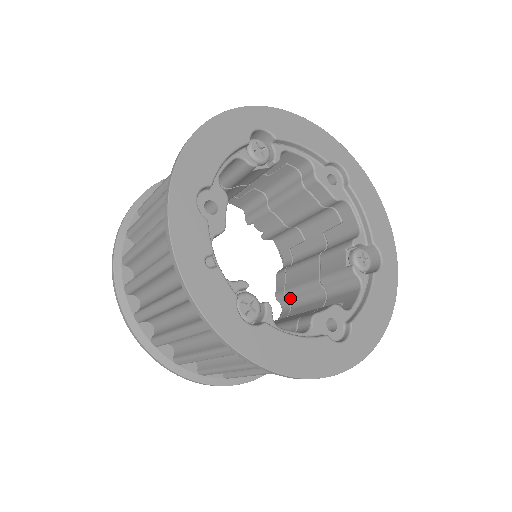
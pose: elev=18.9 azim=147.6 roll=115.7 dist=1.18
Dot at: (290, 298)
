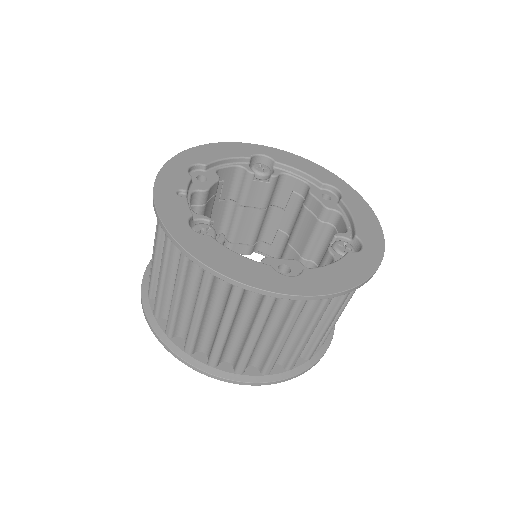
Dot at: occluded
